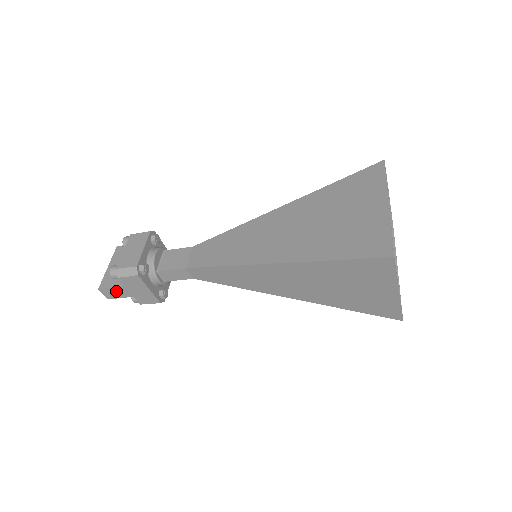
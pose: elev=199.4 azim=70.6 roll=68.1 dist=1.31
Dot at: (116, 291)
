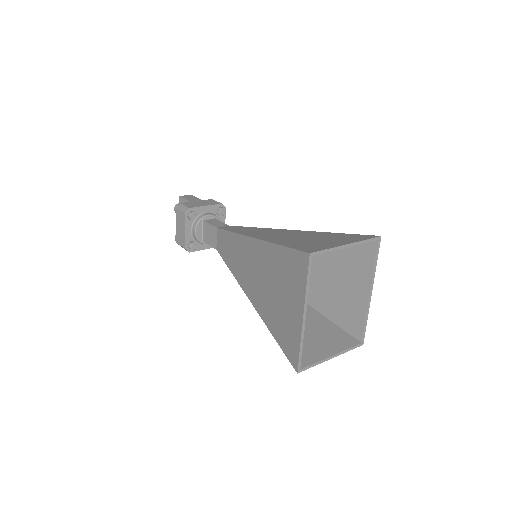
Dot at: occluded
